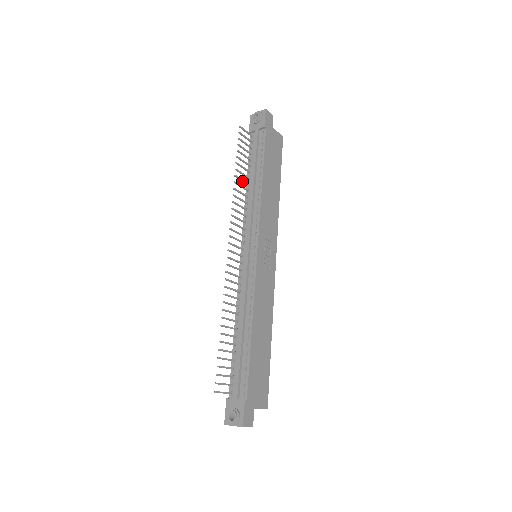
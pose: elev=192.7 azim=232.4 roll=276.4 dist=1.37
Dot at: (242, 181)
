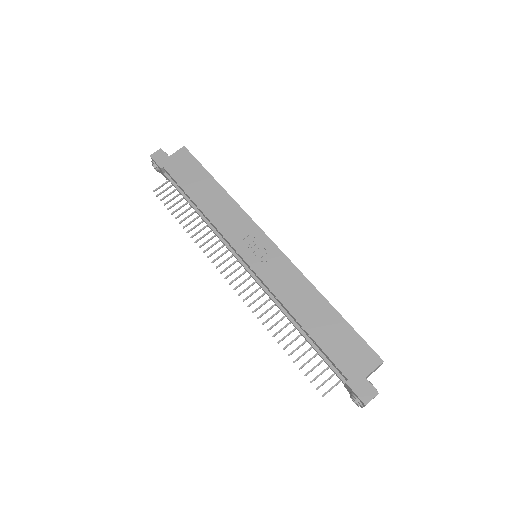
Dot at: (193, 221)
